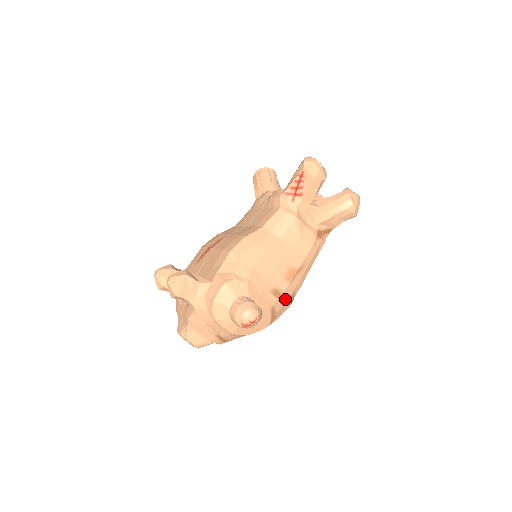
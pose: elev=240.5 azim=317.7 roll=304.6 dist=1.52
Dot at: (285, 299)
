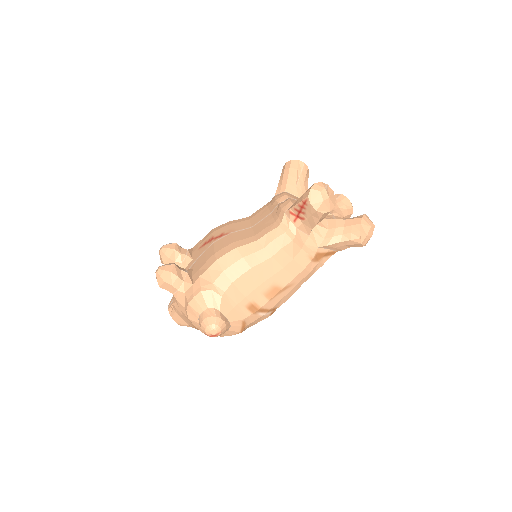
Dot at: (262, 312)
